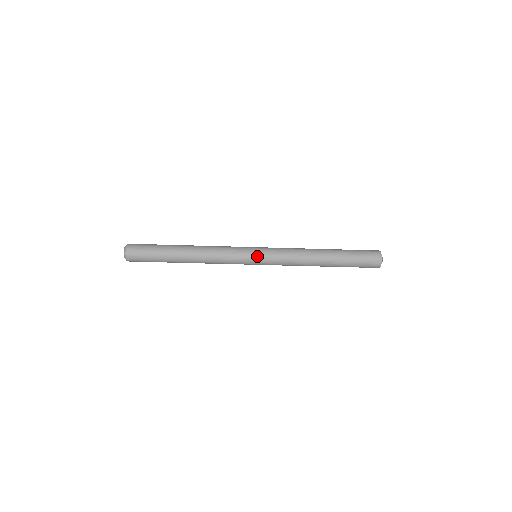
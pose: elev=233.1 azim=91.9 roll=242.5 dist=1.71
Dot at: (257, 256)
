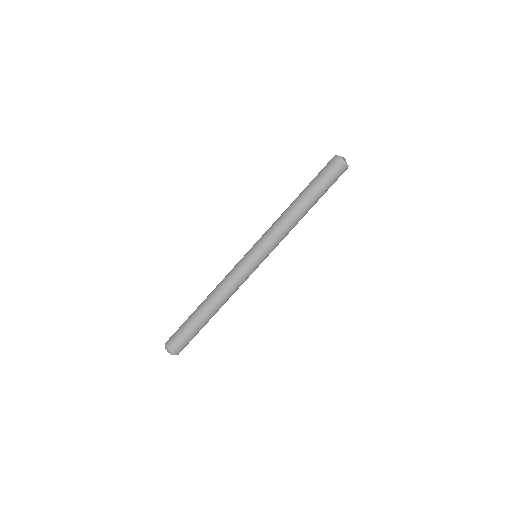
Dot at: (258, 258)
